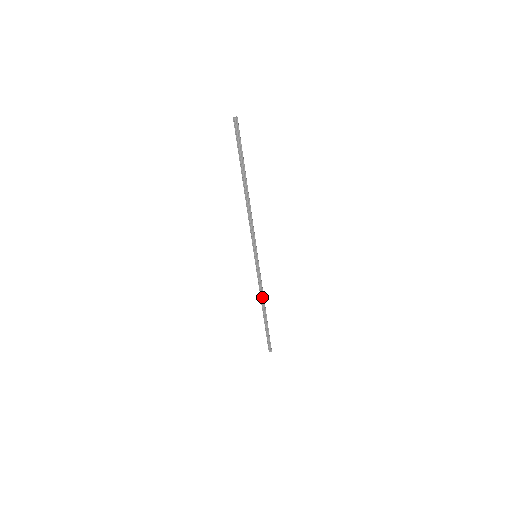
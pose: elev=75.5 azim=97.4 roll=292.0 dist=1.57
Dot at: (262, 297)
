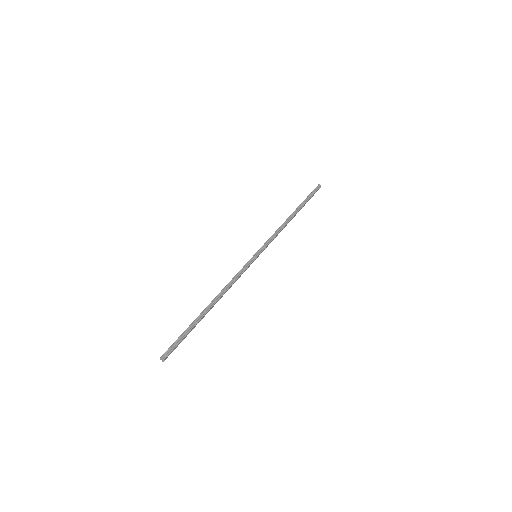
Dot at: (225, 290)
